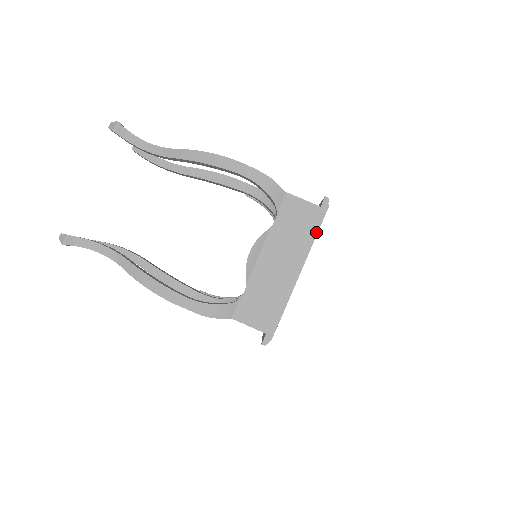
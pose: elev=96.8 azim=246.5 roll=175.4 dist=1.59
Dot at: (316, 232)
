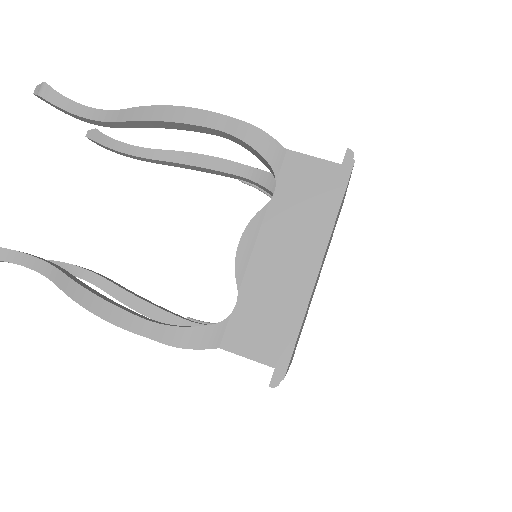
Dot at: (338, 203)
